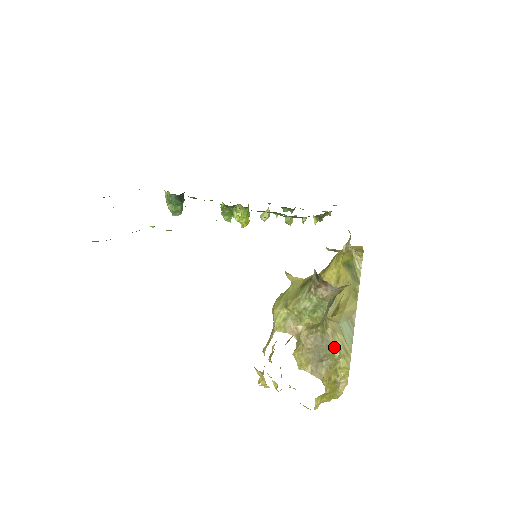
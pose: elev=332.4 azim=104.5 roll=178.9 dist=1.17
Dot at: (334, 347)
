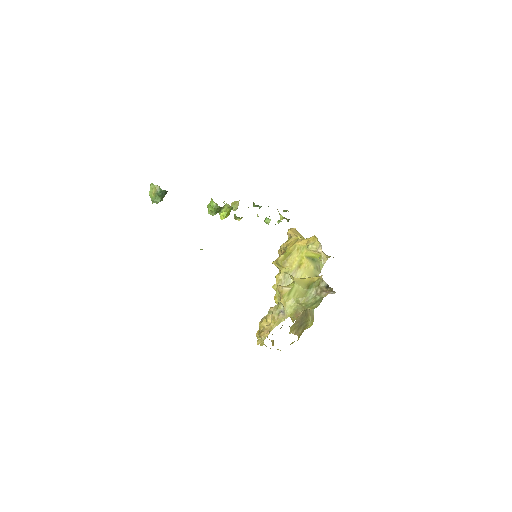
Dot at: (309, 316)
